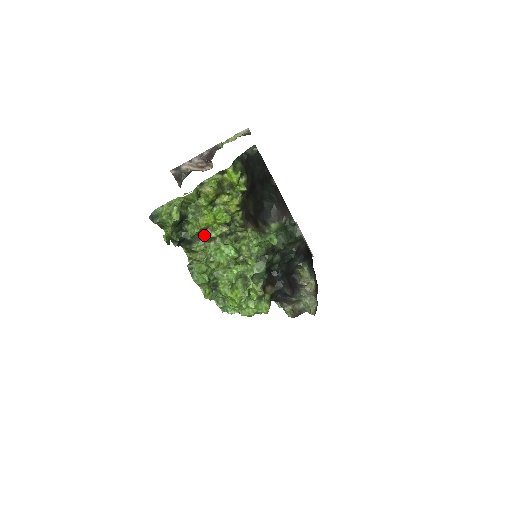
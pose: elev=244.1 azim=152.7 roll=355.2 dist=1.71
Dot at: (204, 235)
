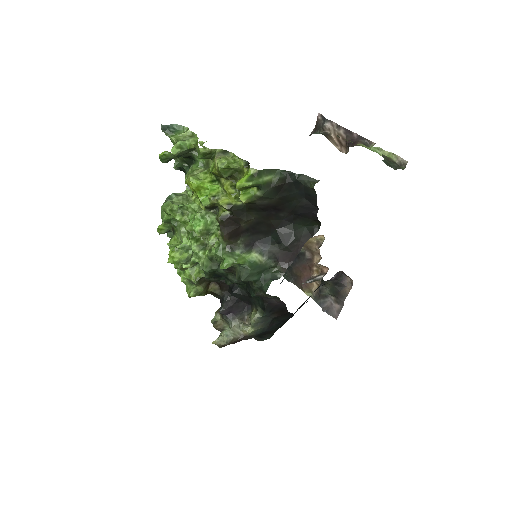
Dot at: occluded
